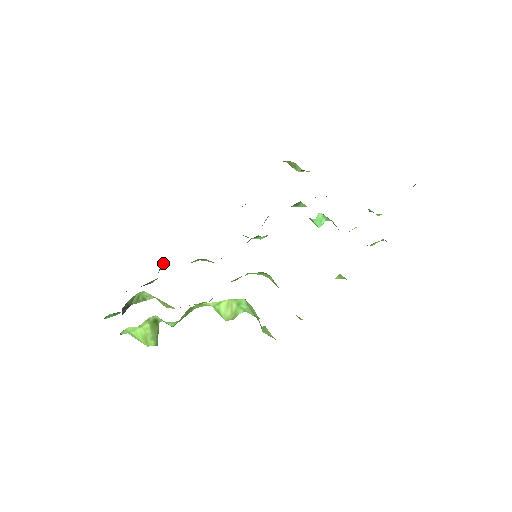
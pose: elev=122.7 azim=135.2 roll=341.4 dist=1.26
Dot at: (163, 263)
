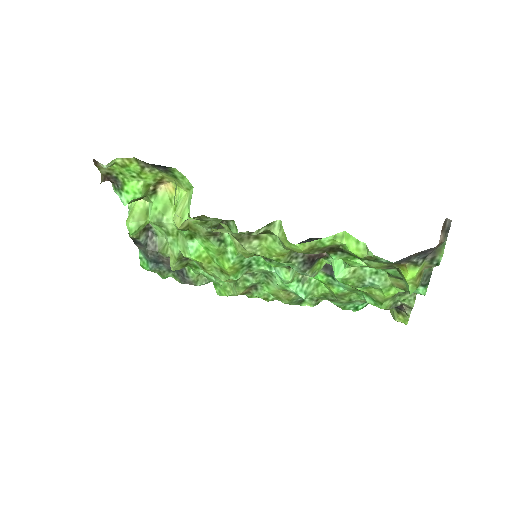
Dot at: occluded
